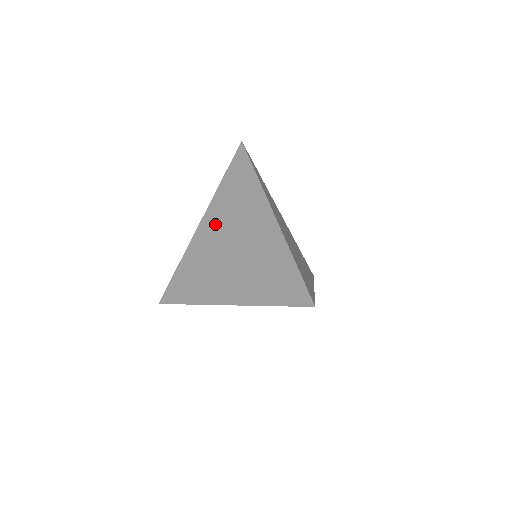
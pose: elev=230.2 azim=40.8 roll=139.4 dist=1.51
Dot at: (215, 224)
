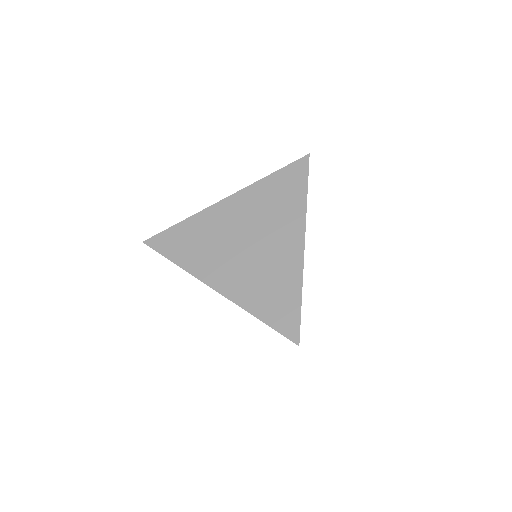
Dot at: (242, 210)
